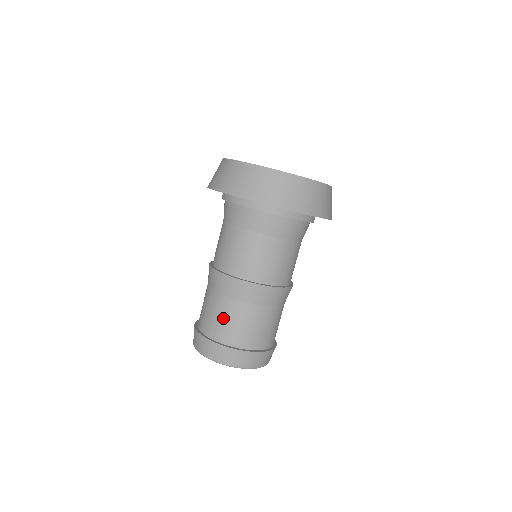
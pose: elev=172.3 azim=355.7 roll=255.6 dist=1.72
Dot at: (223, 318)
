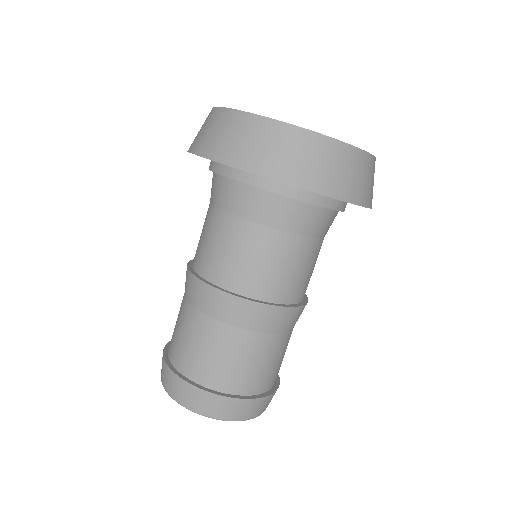
Dot at: (179, 329)
